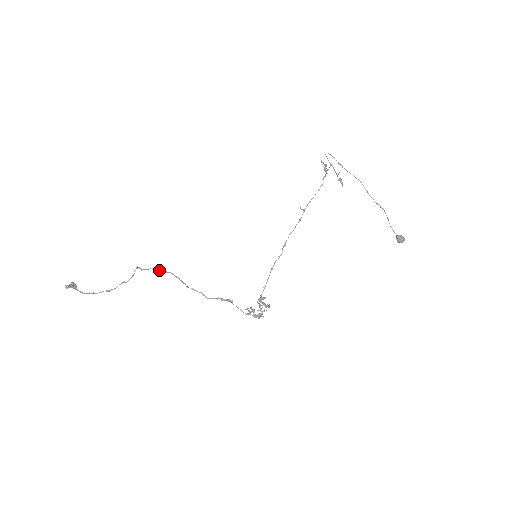
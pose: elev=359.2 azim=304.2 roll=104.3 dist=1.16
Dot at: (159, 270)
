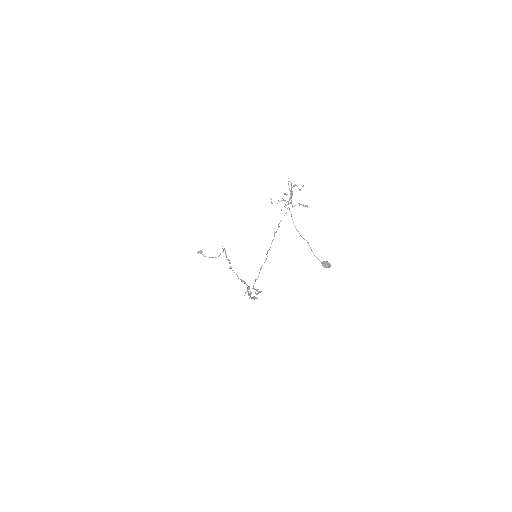
Dot at: (225, 252)
